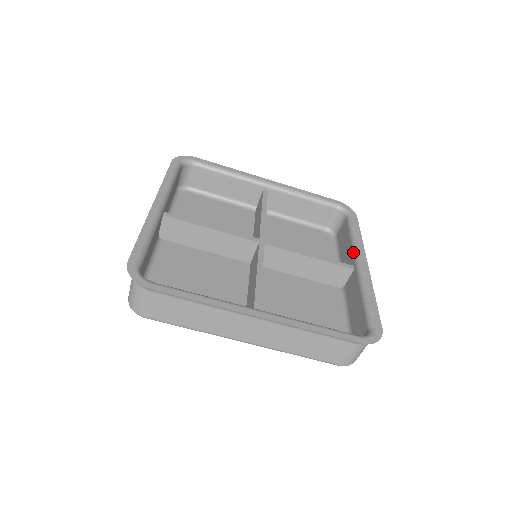
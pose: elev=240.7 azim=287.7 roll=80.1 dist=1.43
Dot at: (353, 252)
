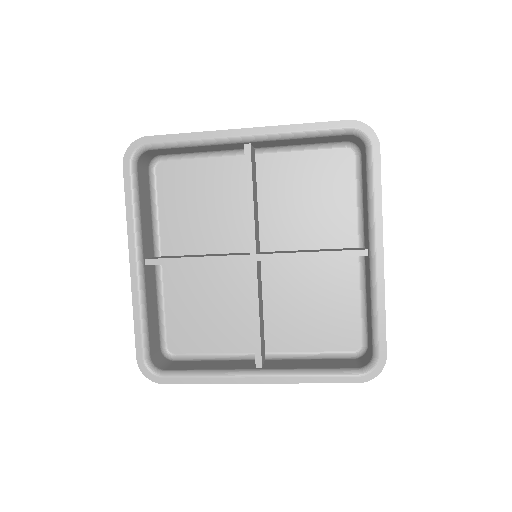
Dot at: (367, 229)
